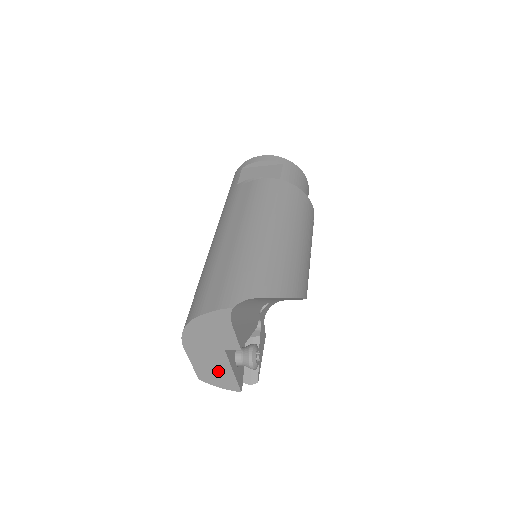
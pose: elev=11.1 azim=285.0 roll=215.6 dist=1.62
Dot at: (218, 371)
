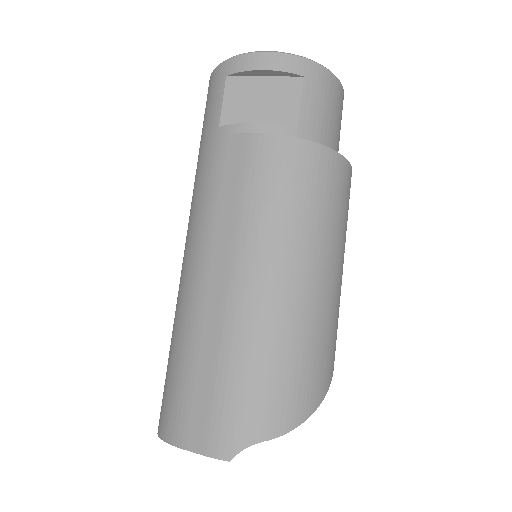
Dot at: occluded
